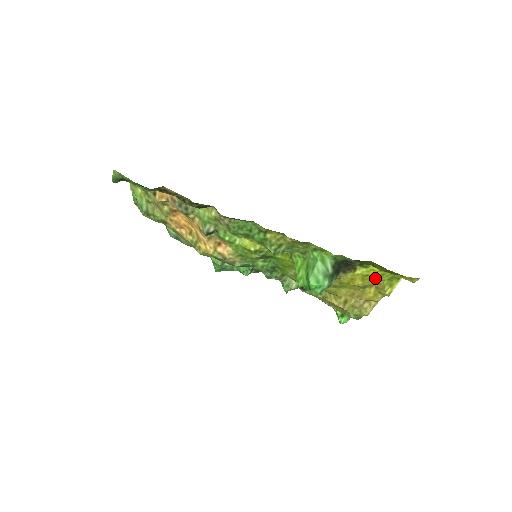
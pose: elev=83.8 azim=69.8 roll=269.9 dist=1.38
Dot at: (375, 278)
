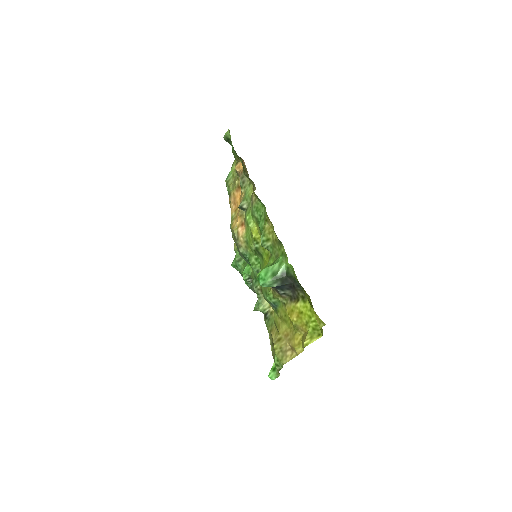
Dot at: (305, 320)
